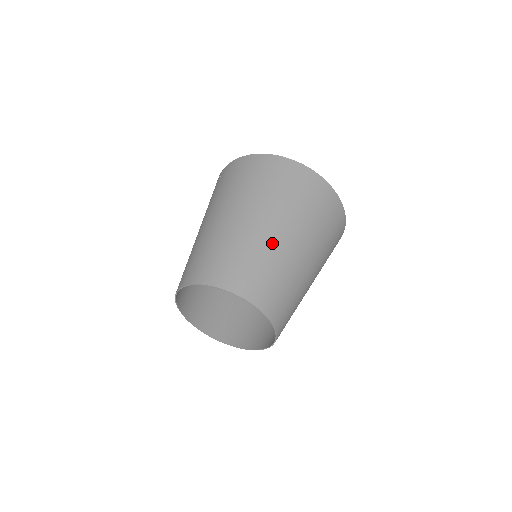
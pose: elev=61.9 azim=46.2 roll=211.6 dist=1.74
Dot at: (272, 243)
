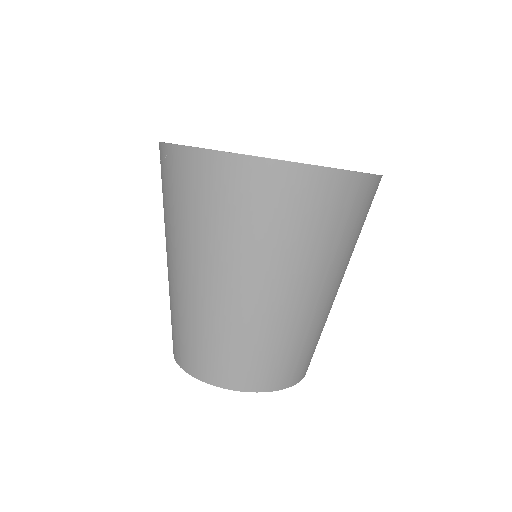
Dot at: (252, 313)
